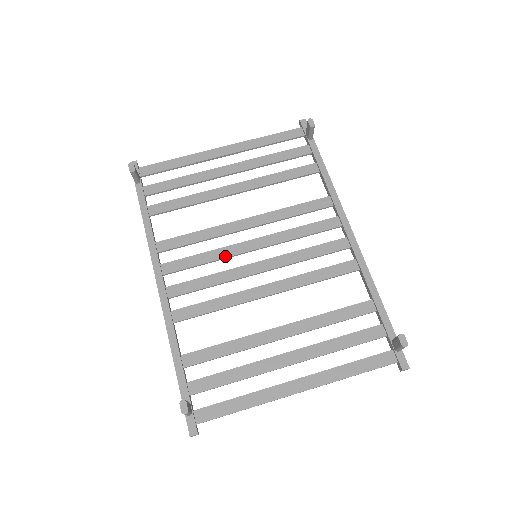
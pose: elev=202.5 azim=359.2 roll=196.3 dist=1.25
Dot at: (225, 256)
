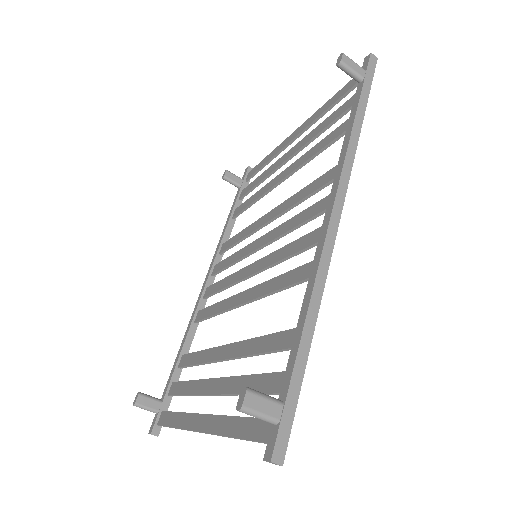
Dot at: (241, 256)
